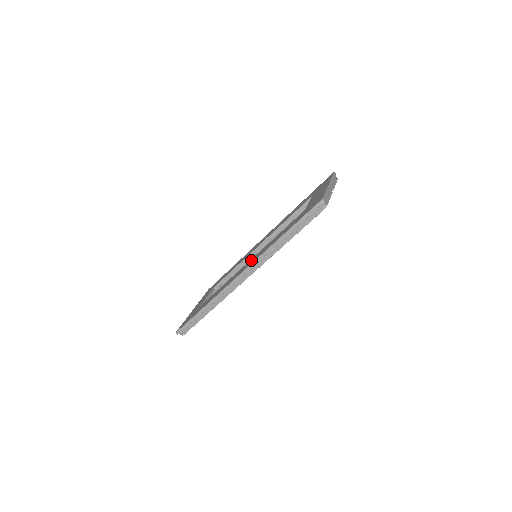
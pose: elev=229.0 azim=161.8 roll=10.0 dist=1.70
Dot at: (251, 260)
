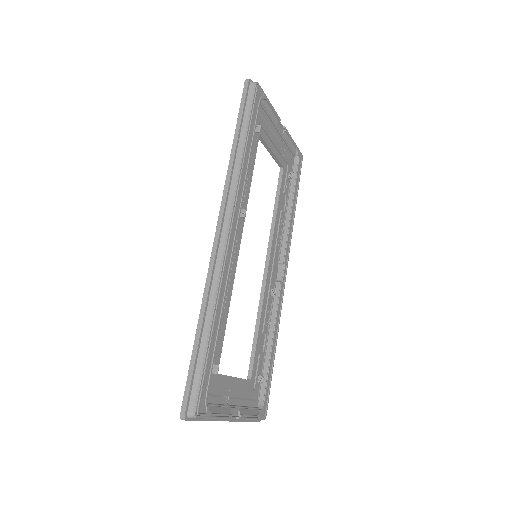
Dot at: occluded
